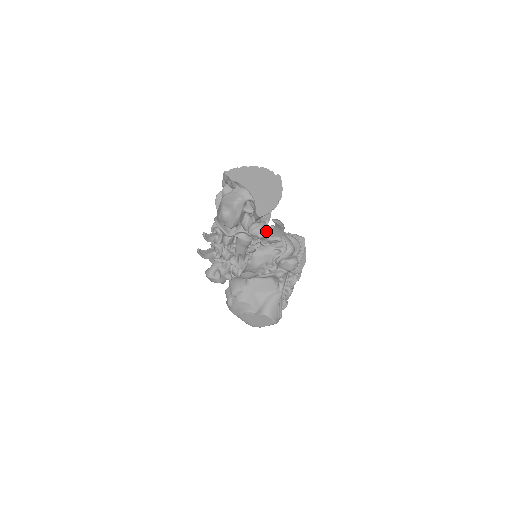
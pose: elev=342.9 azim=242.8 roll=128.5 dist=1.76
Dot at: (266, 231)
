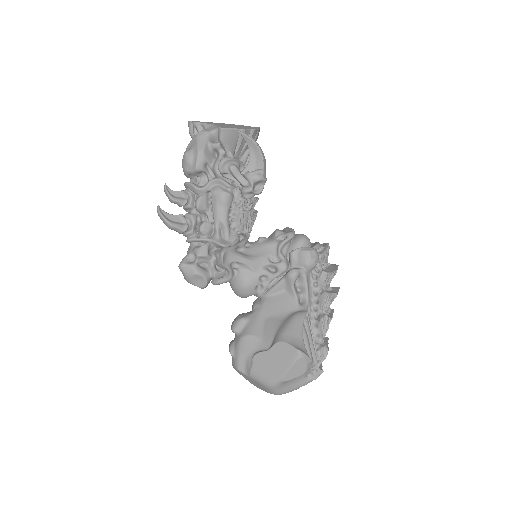
Dot at: (243, 170)
